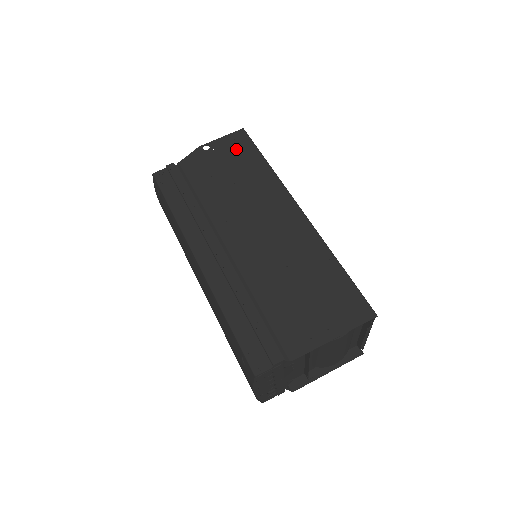
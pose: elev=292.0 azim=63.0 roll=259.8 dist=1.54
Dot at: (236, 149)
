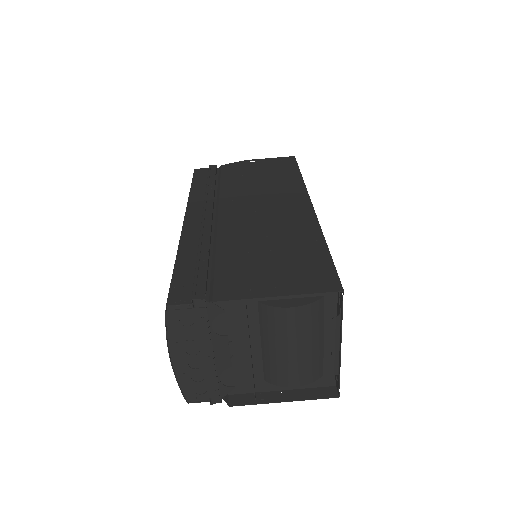
Dot at: (278, 165)
